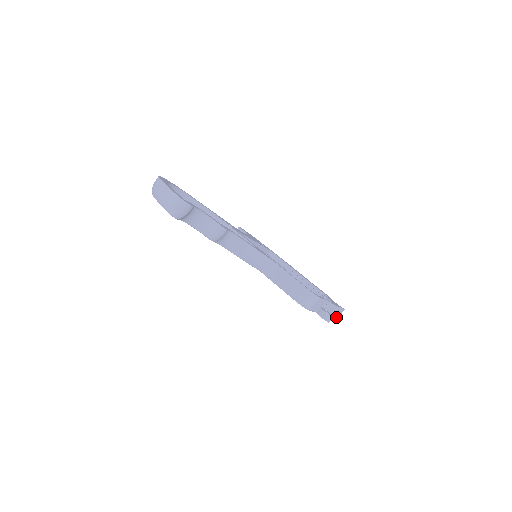
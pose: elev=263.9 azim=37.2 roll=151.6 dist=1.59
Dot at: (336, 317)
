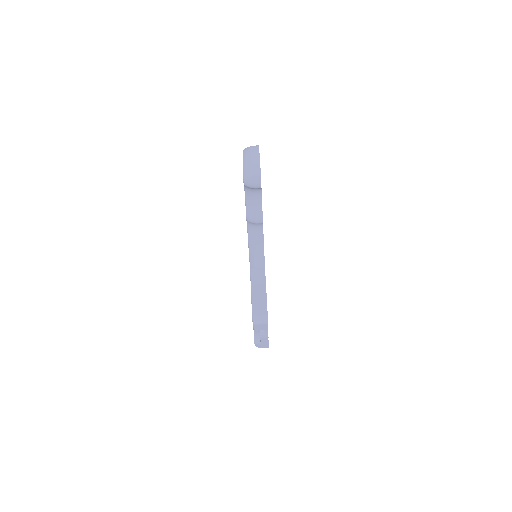
Dot at: (258, 346)
